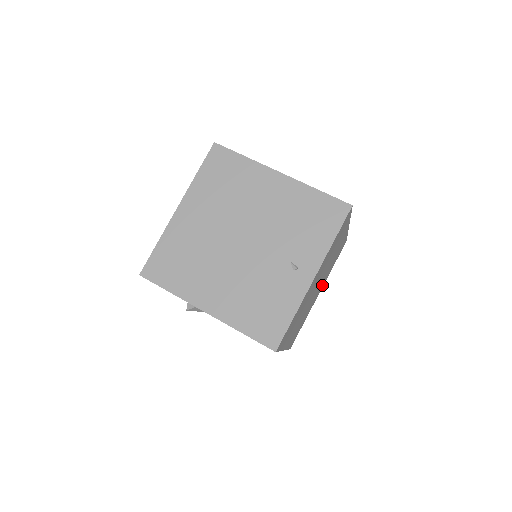
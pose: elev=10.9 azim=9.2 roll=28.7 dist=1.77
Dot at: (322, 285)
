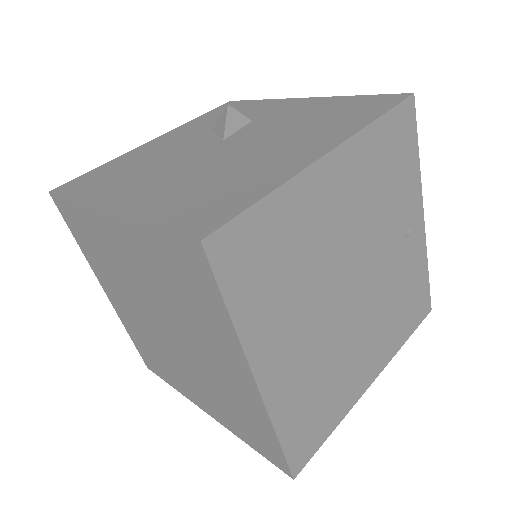
Dot at: occluded
